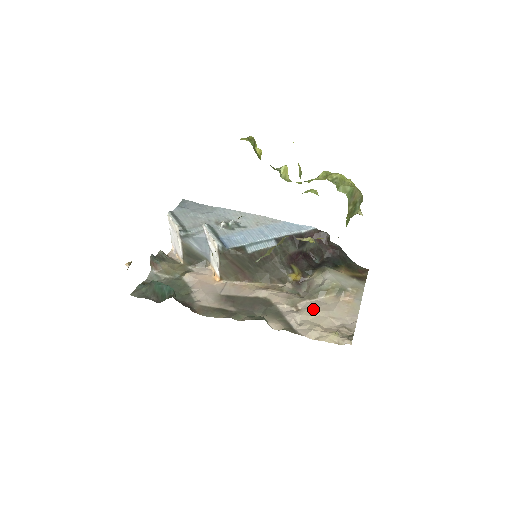
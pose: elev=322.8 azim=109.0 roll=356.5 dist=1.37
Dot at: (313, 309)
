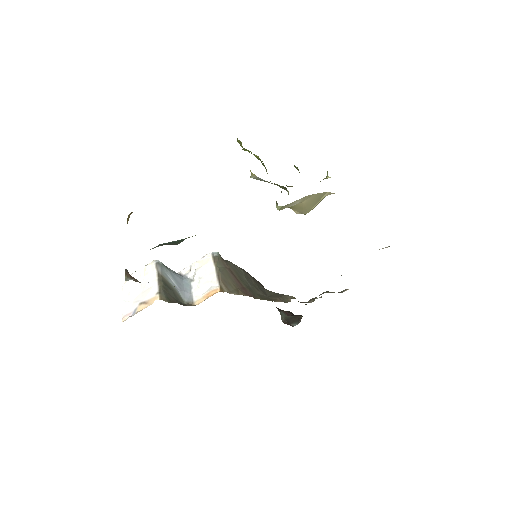
Dot at: occluded
